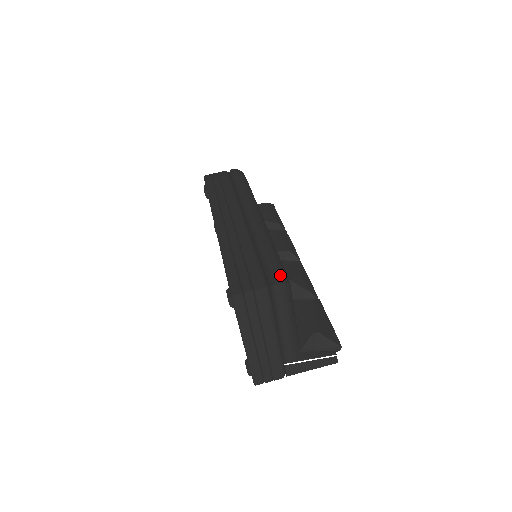
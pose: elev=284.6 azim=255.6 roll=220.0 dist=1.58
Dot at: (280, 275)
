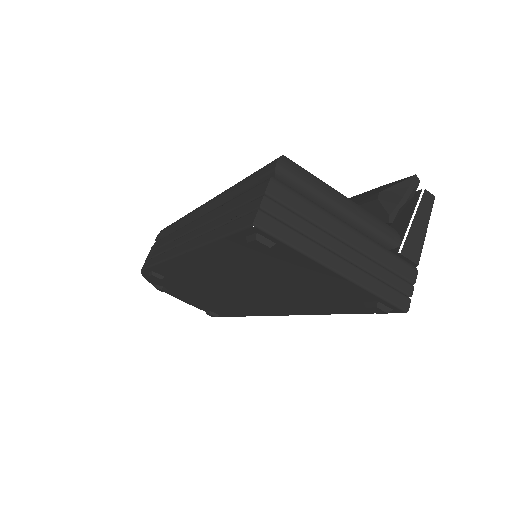
Dot at: (270, 163)
